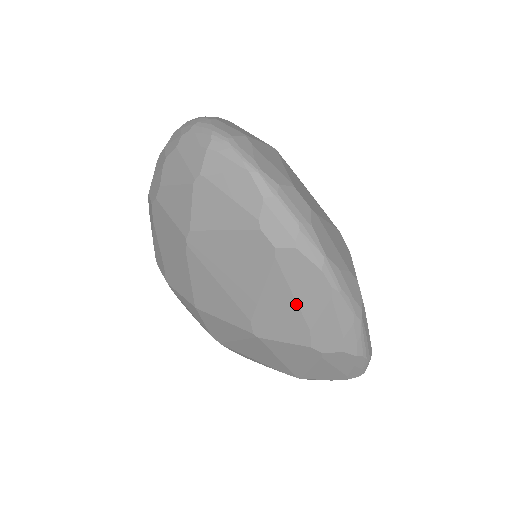
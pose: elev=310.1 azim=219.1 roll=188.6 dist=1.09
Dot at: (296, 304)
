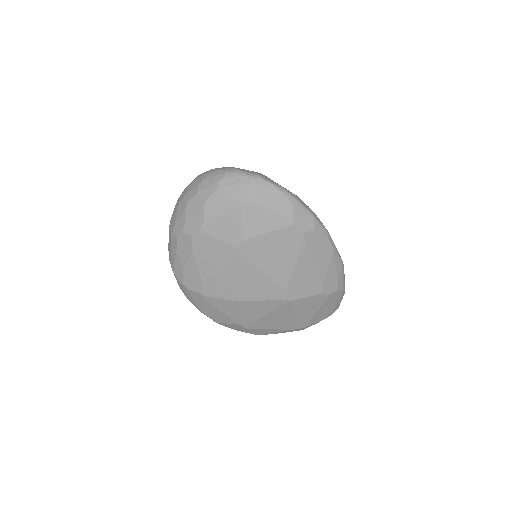
Dot at: (315, 266)
